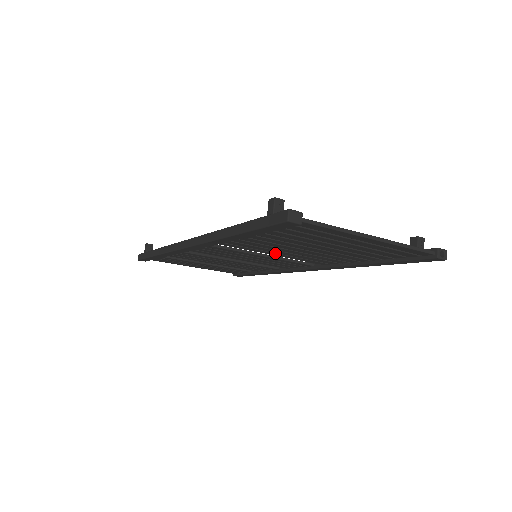
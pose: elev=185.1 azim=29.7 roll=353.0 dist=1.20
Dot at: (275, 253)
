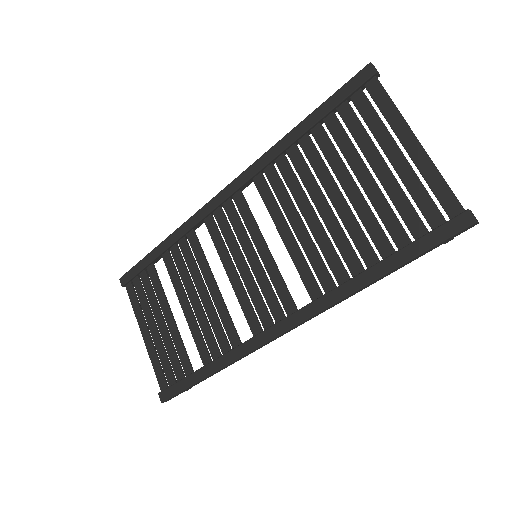
Dot at: (288, 228)
